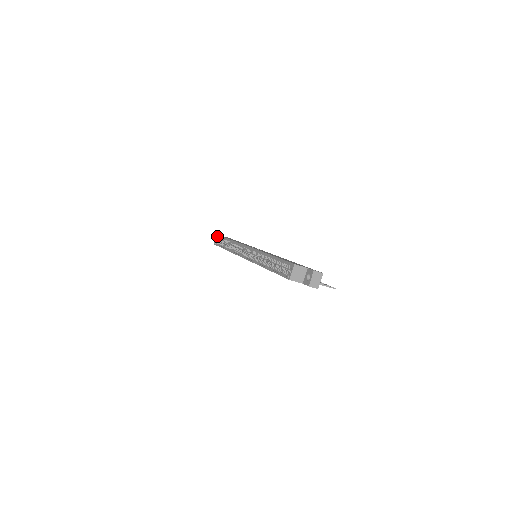
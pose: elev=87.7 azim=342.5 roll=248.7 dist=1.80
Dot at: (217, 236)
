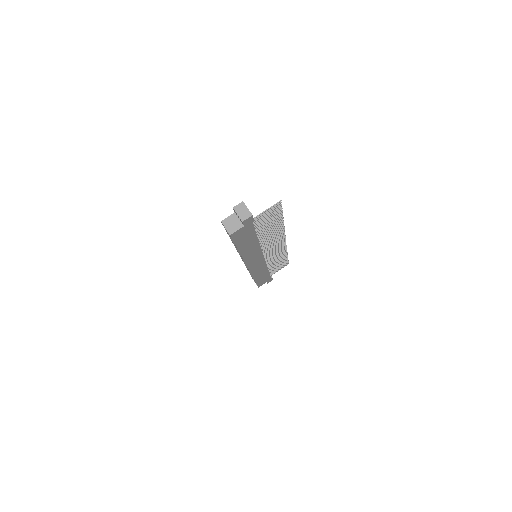
Dot at: occluded
